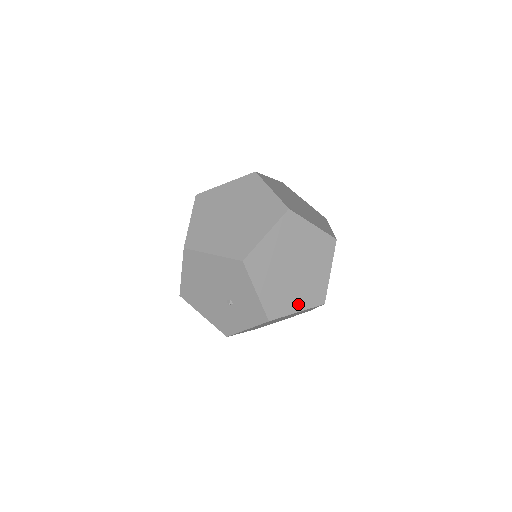
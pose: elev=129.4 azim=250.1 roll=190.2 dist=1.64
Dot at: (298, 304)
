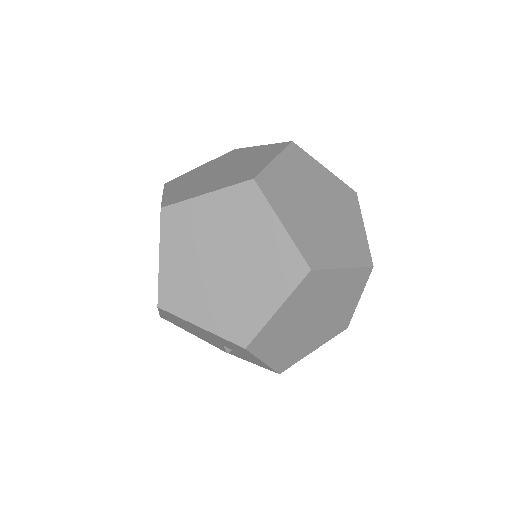
Dot at: (315, 344)
